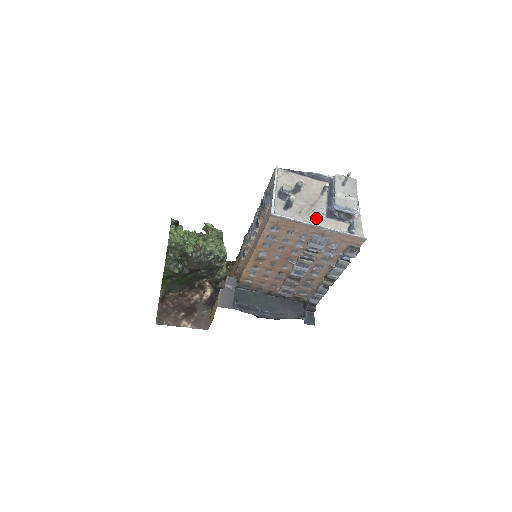
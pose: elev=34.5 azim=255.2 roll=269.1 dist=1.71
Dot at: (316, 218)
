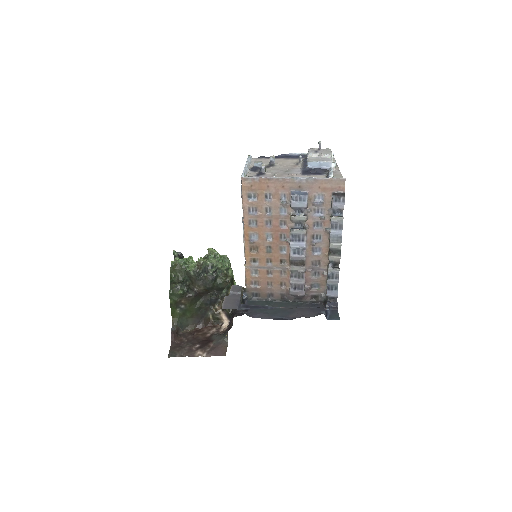
Dot at: occluded
